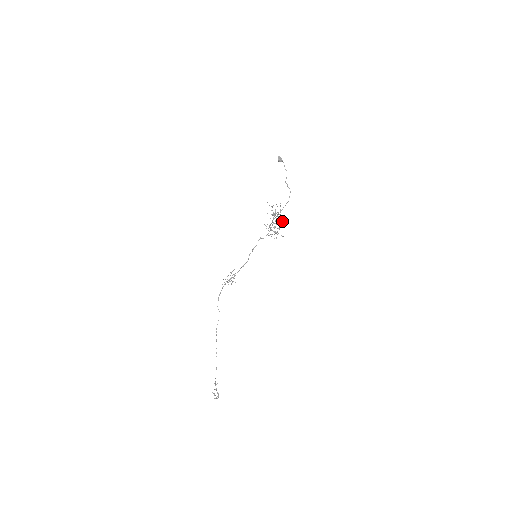
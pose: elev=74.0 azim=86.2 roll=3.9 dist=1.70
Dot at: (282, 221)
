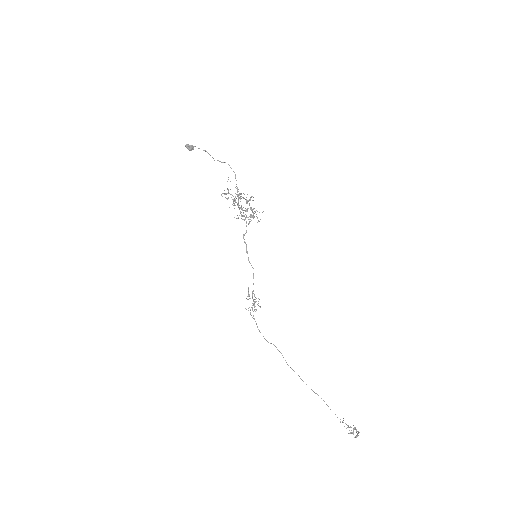
Dot at: (248, 200)
